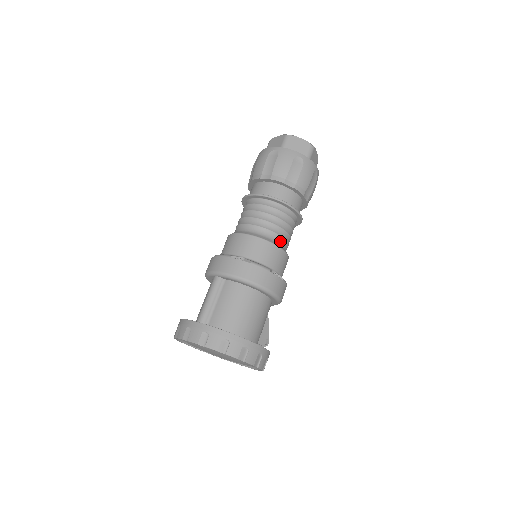
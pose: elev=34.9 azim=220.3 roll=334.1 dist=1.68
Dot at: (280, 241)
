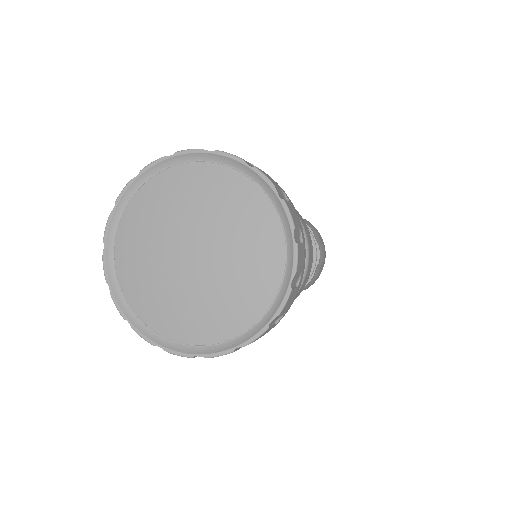
Dot at: occluded
